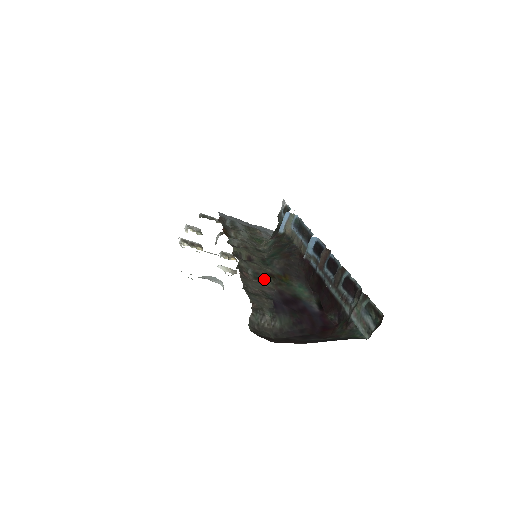
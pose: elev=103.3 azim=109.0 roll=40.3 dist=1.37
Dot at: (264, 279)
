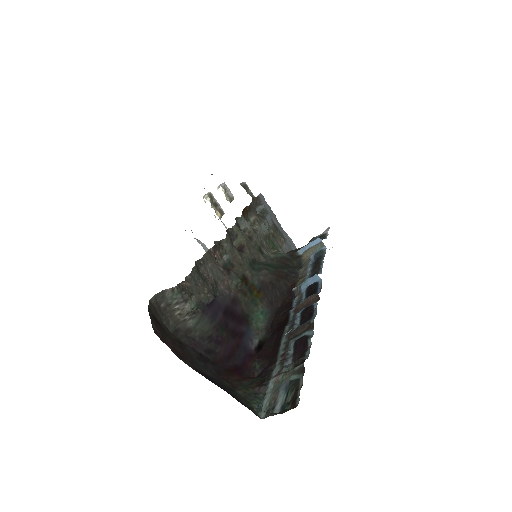
Dot at: (233, 275)
